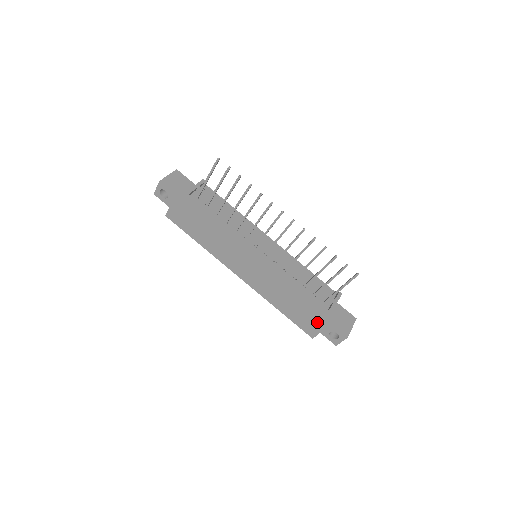
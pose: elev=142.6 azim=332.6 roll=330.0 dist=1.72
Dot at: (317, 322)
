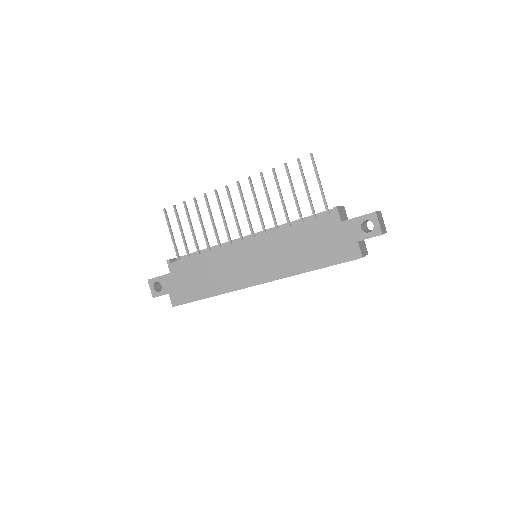
Dot at: (343, 234)
